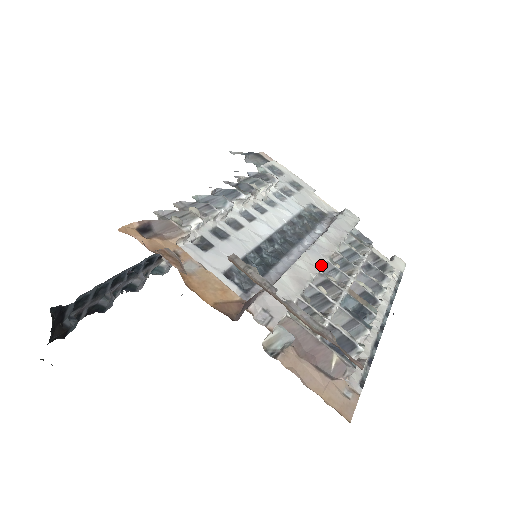
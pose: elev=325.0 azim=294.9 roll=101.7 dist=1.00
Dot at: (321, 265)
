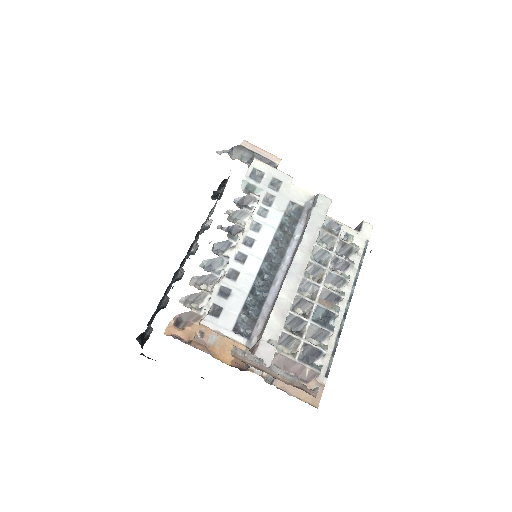
Dot at: (298, 286)
